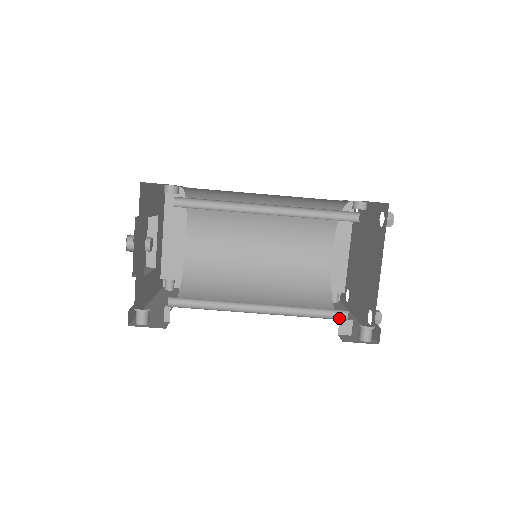
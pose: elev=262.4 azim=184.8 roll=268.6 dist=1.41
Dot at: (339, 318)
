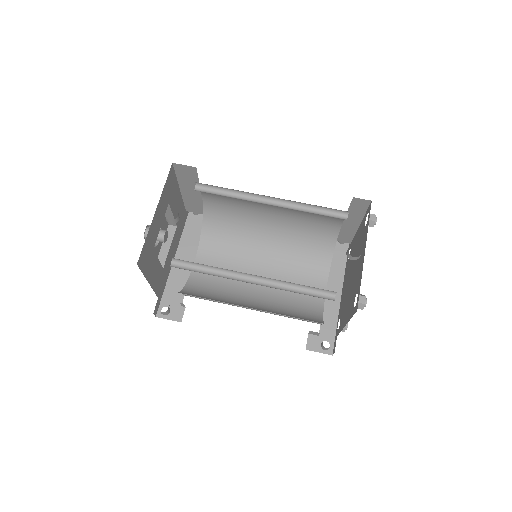
Dot at: occluded
